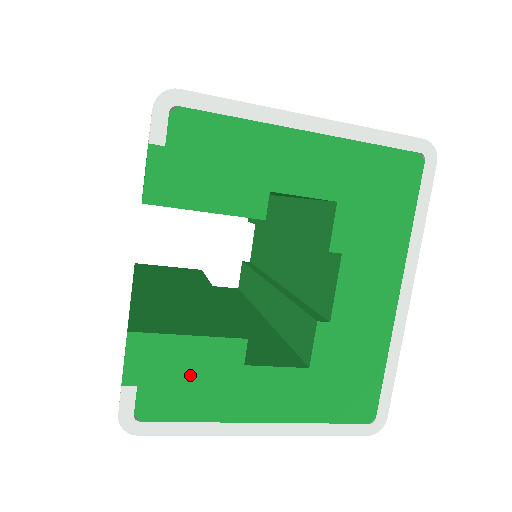
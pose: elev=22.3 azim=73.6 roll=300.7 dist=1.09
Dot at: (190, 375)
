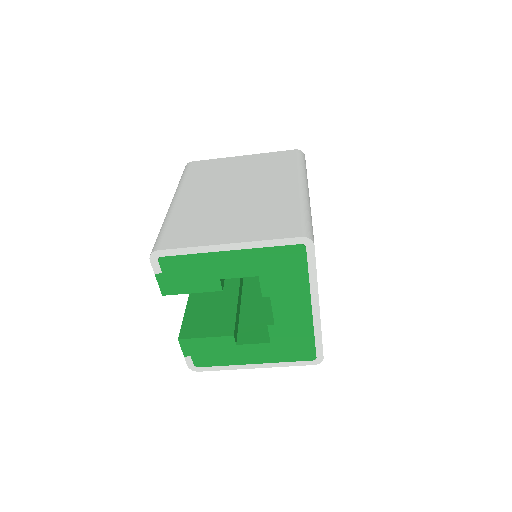
Dot at: (212, 351)
